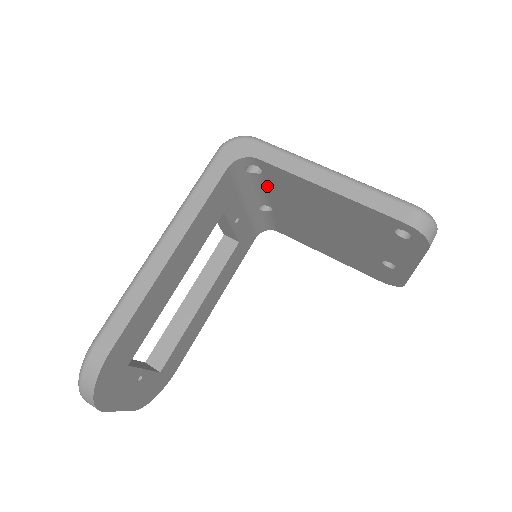
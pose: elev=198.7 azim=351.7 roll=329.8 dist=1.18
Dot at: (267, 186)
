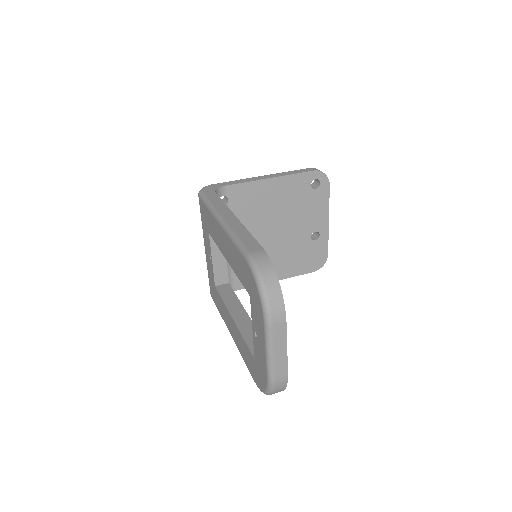
Dot at: occluded
